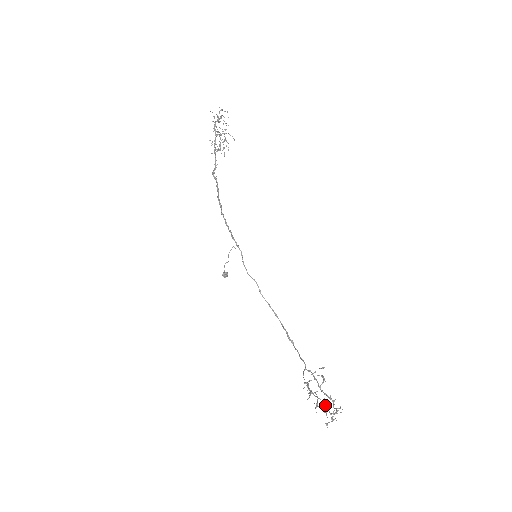
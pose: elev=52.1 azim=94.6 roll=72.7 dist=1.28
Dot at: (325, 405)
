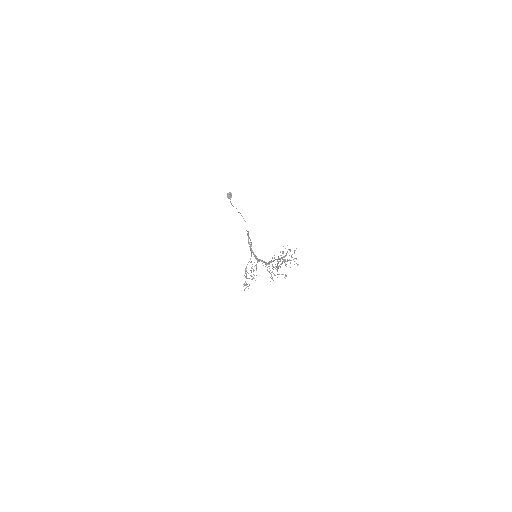
Dot at: occluded
